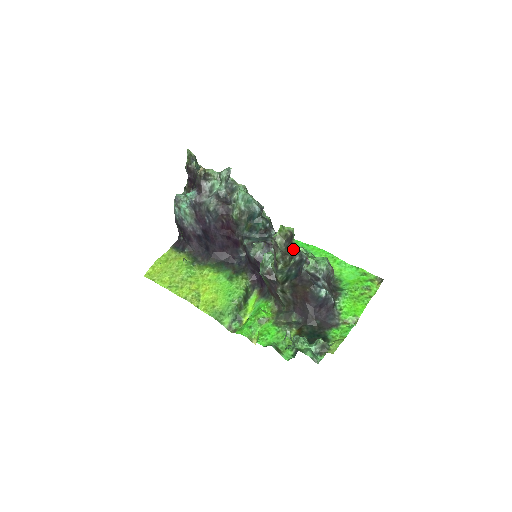
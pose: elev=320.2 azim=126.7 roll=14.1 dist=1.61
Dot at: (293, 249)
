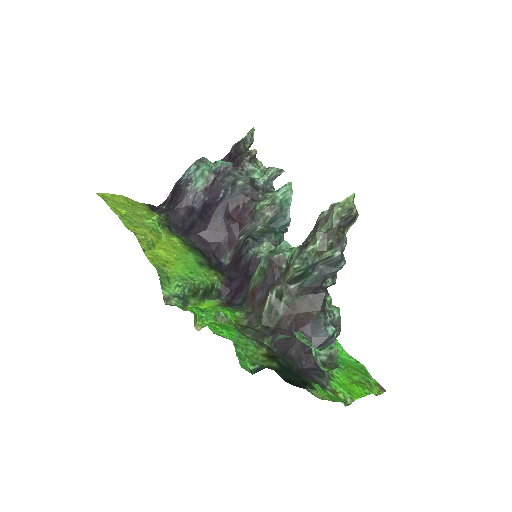
Dot at: (342, 237)
